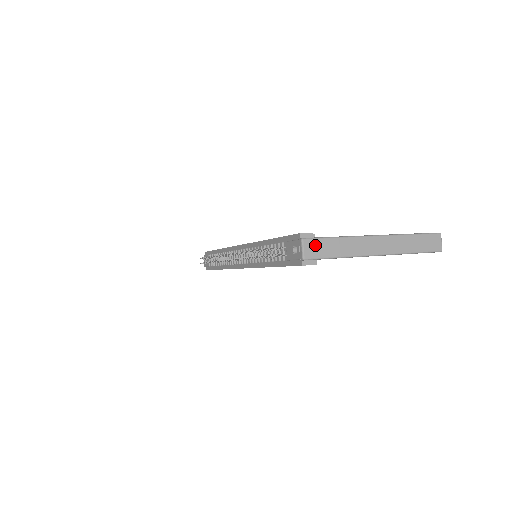
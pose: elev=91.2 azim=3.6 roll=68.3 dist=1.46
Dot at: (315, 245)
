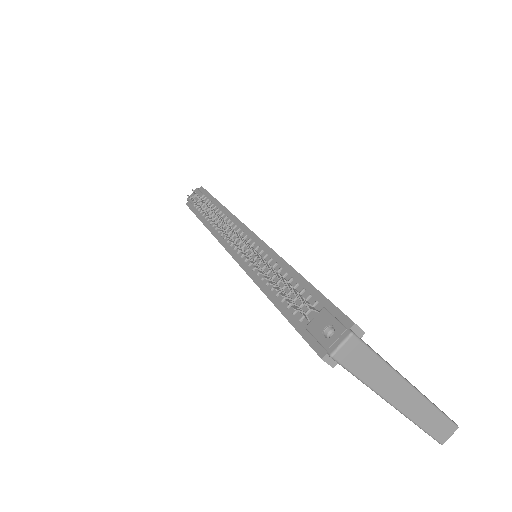
Dot at: (357, 350)
